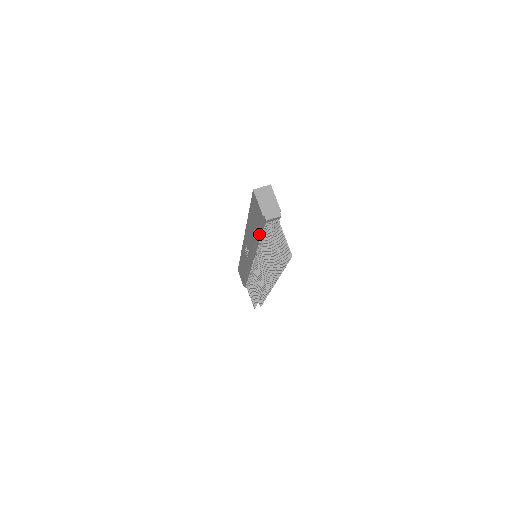
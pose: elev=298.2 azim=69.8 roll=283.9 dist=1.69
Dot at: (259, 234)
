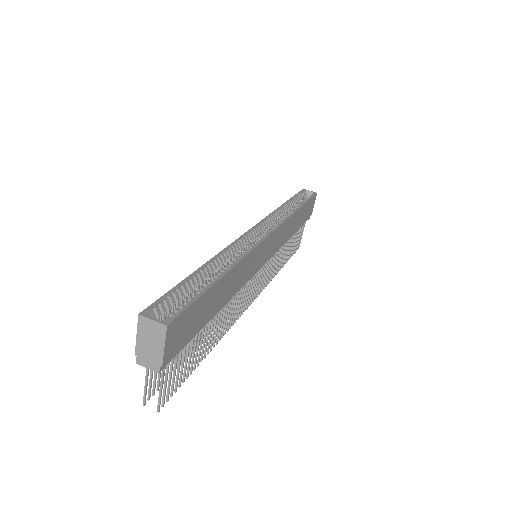
Dot at: occluded
